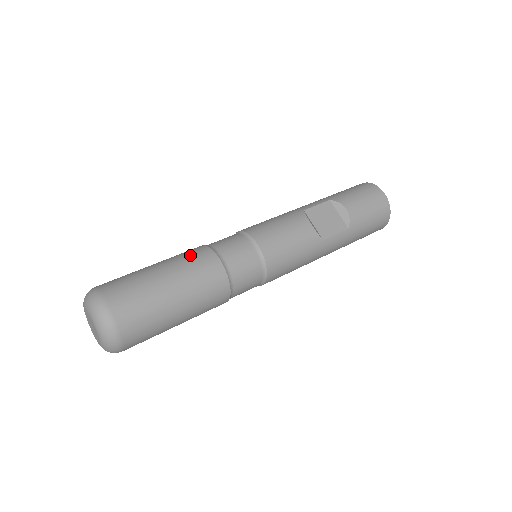
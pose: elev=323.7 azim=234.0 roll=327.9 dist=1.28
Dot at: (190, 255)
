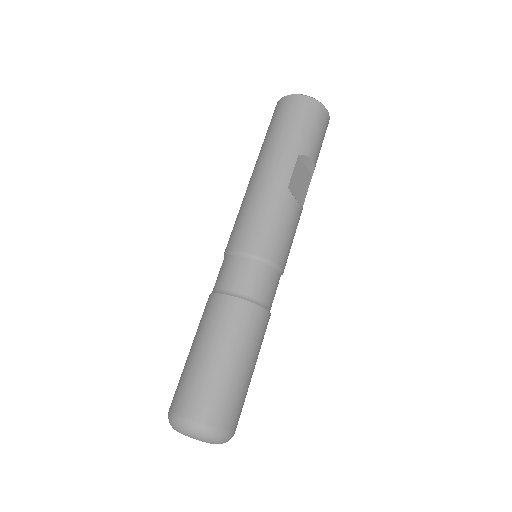
Dot at: (245, 325)
